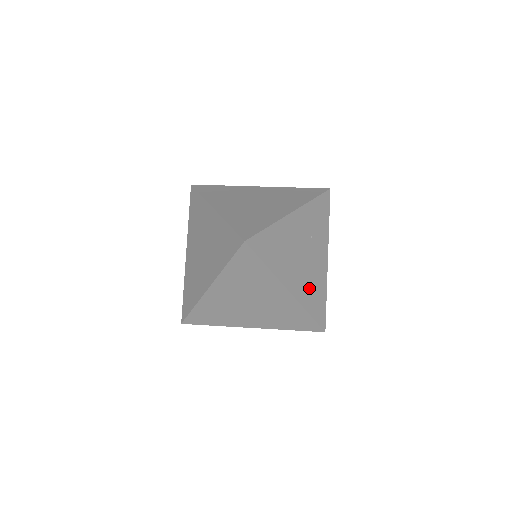
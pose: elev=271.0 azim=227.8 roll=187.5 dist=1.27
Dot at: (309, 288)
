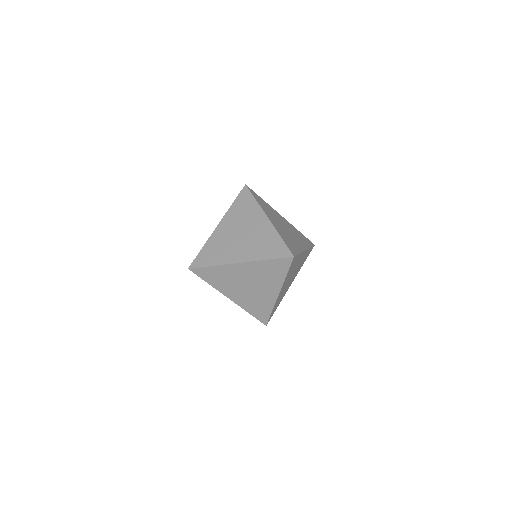
Dot at: (299, 238)
